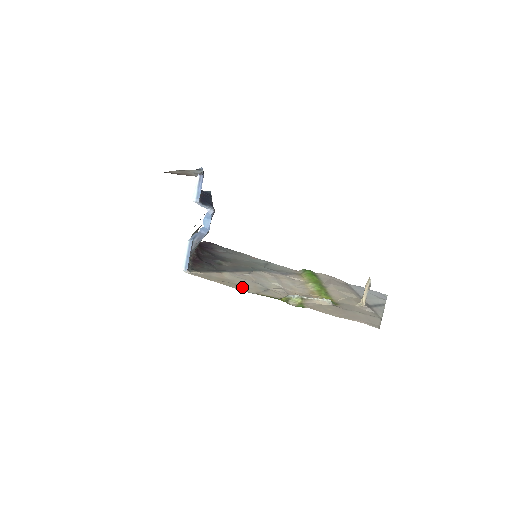
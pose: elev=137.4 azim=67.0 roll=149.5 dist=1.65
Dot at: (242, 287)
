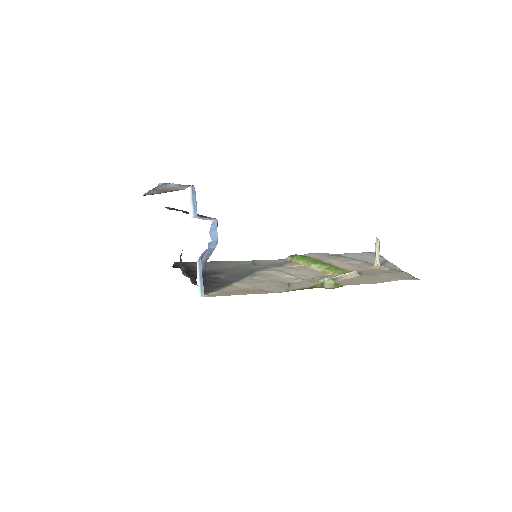
Dot at: (269, 290)
